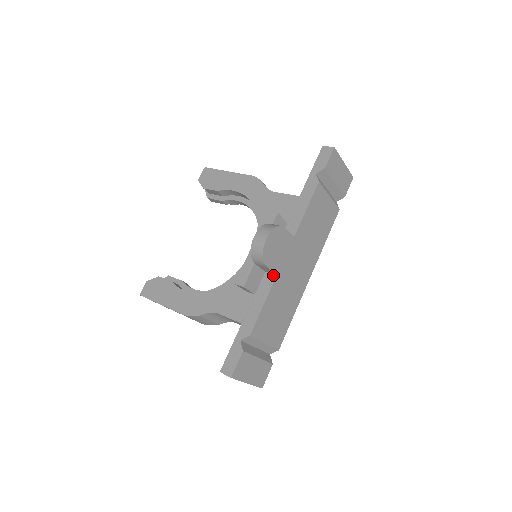
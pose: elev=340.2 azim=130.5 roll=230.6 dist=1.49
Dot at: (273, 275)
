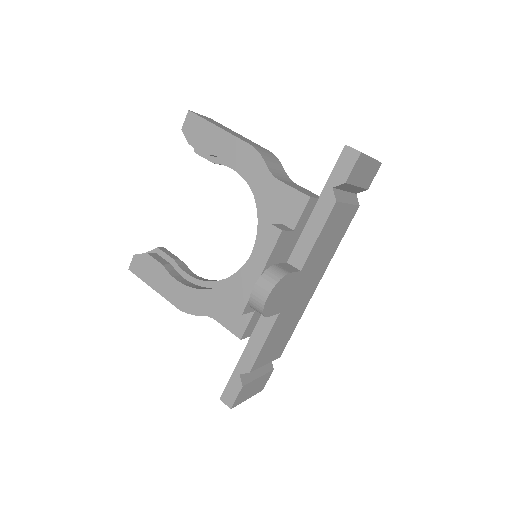
Dot at: occluded
